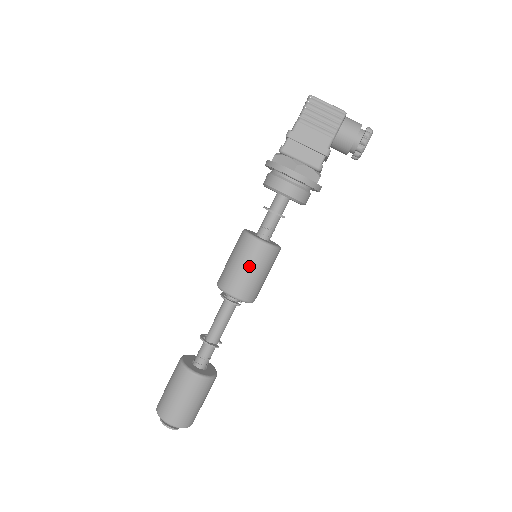
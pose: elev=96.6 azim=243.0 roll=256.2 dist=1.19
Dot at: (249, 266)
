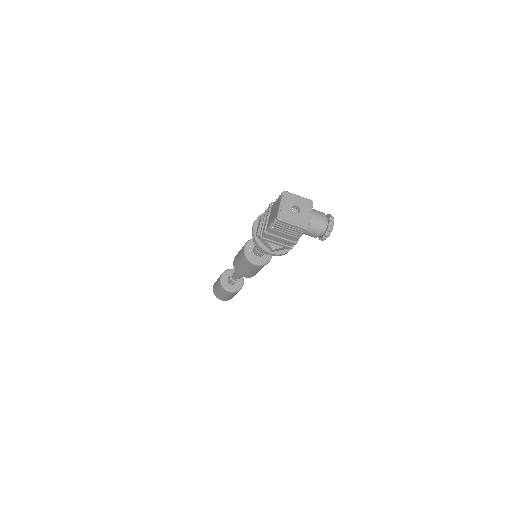
Dot at: (251, 271)
